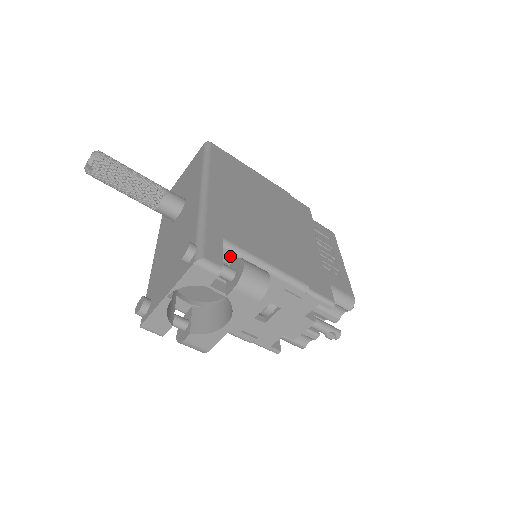
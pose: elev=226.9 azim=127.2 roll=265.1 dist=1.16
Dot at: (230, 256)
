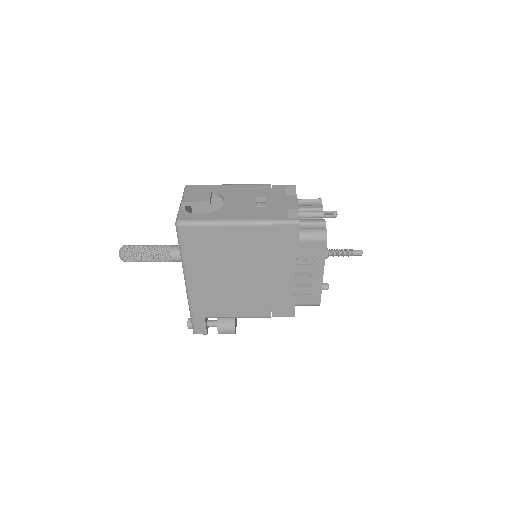
Dot at: occluded
